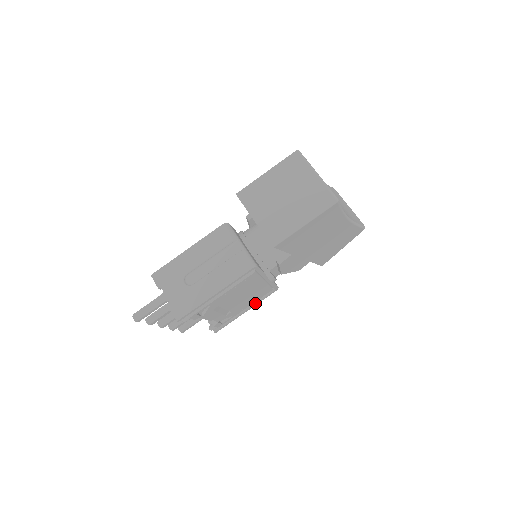
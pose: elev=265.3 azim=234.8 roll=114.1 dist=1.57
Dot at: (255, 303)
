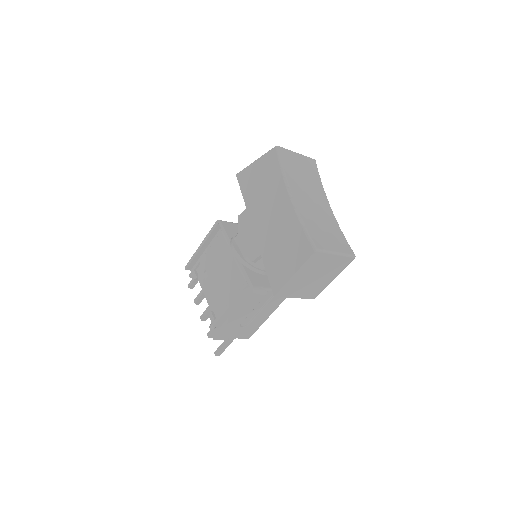
Dot at: occluded
